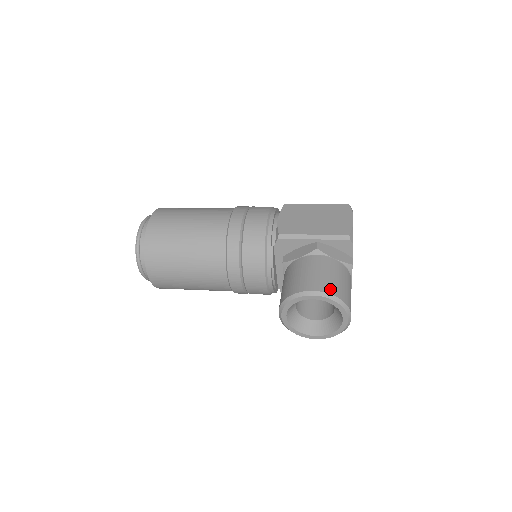
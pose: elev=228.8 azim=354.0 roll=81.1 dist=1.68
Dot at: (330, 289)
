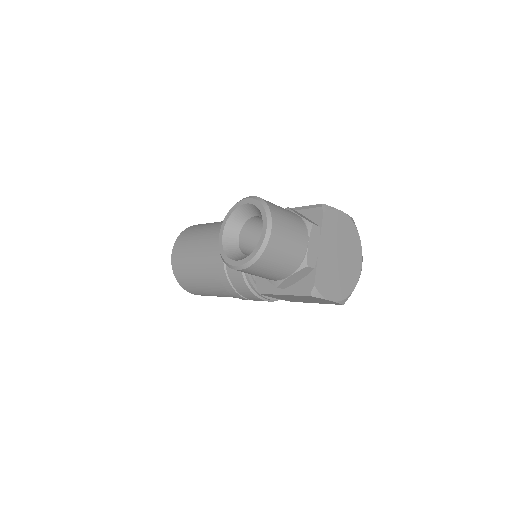
Dot at: (265, 200)
